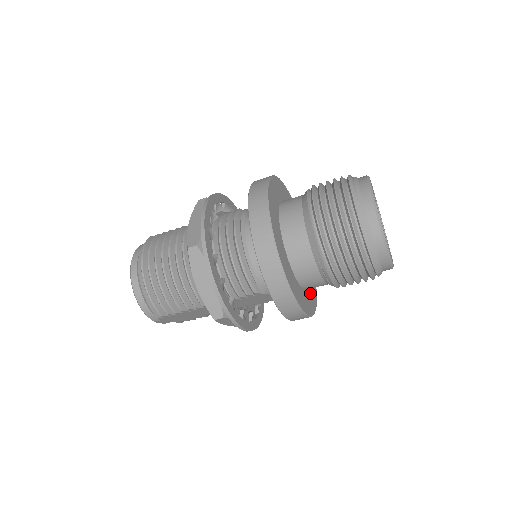
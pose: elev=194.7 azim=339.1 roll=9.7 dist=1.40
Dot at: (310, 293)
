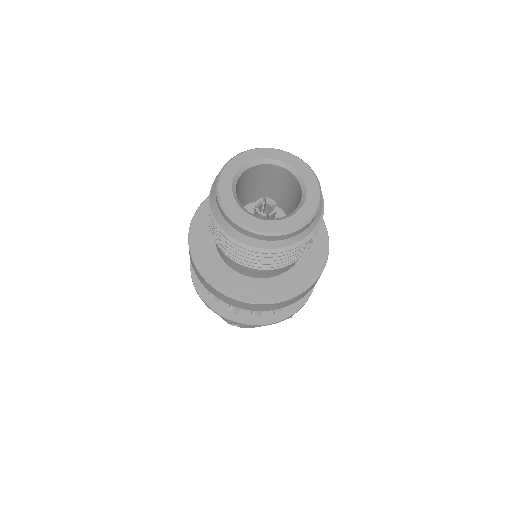
Dot at: (293, 275)
